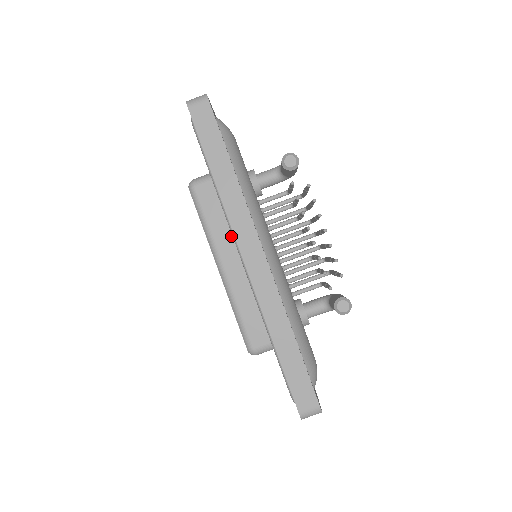
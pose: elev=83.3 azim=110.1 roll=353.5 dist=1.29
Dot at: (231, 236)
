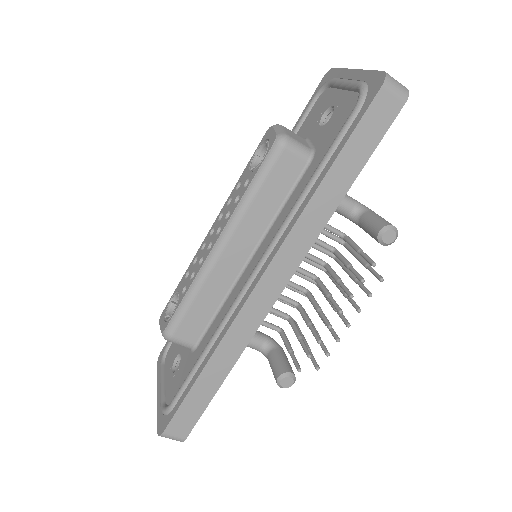
Dot at: (262, 228)
